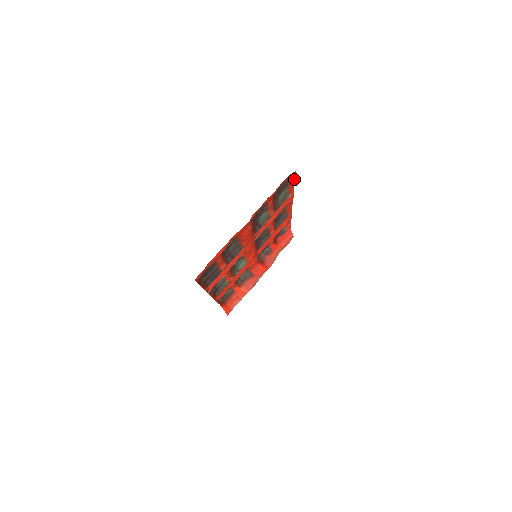
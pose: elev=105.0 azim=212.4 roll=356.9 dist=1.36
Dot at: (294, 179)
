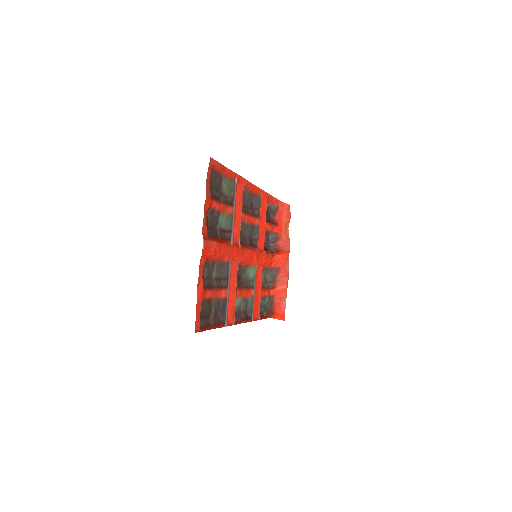
Dot at: (221, 165)
